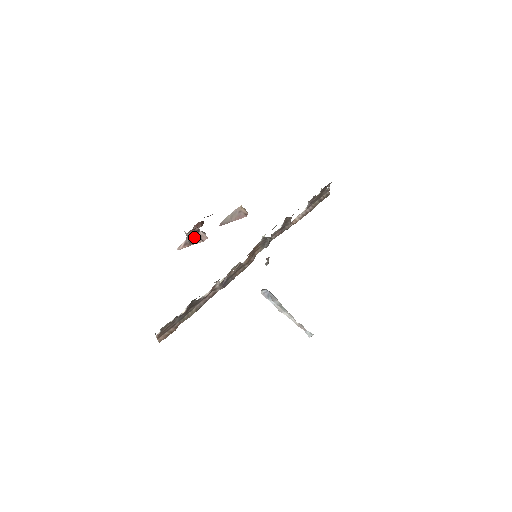
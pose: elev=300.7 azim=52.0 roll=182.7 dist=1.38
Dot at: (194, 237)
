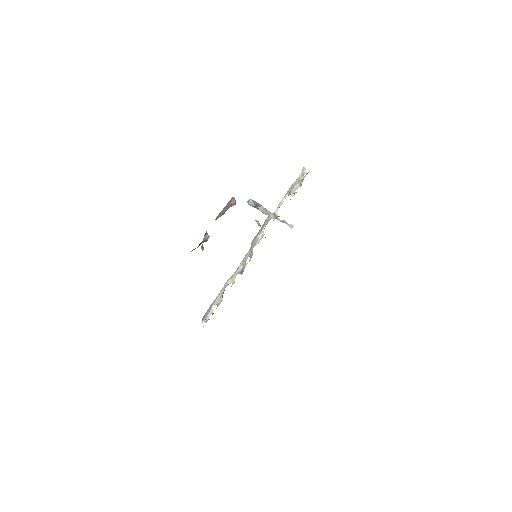
Dot at: (200, 243)
